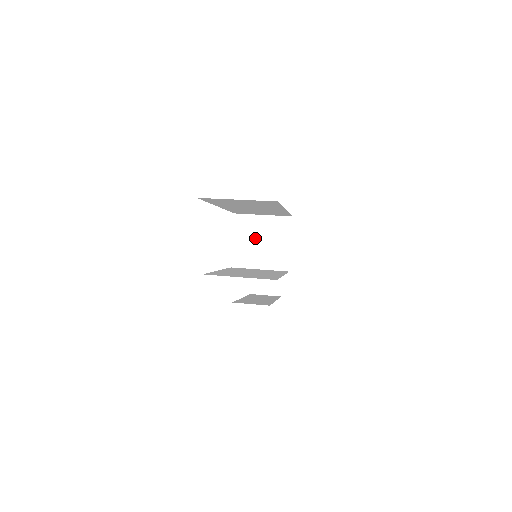
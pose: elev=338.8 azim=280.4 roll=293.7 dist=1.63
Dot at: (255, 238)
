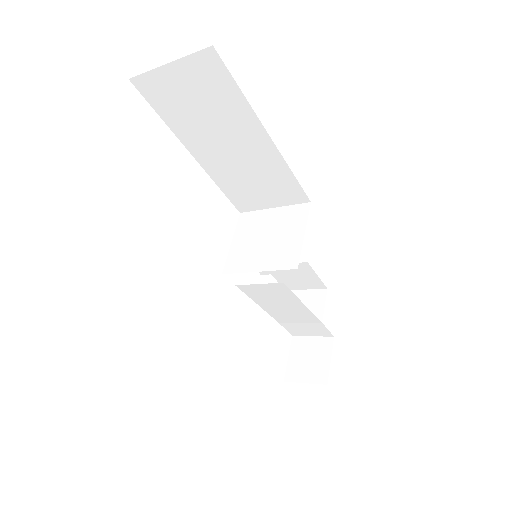
Dot at: (259, 235)
